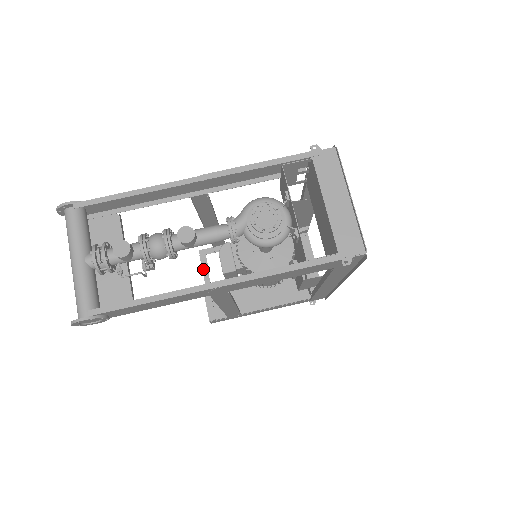
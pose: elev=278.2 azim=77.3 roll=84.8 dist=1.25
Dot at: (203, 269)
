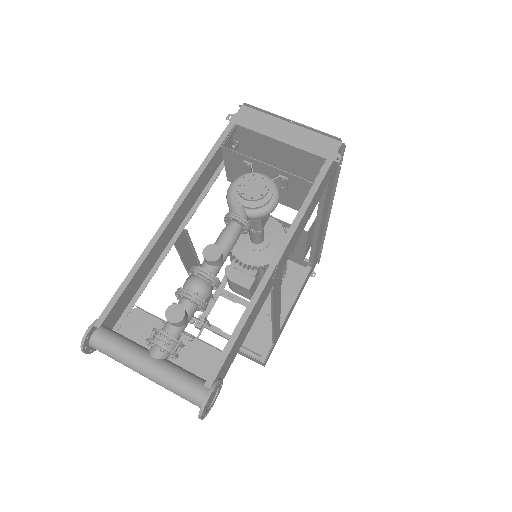
Dot at: (216, 332)
